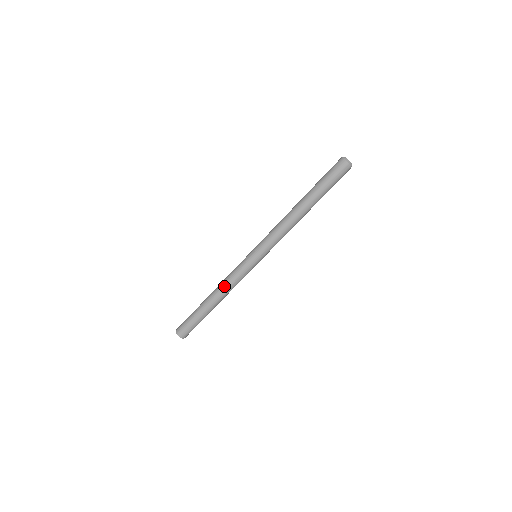
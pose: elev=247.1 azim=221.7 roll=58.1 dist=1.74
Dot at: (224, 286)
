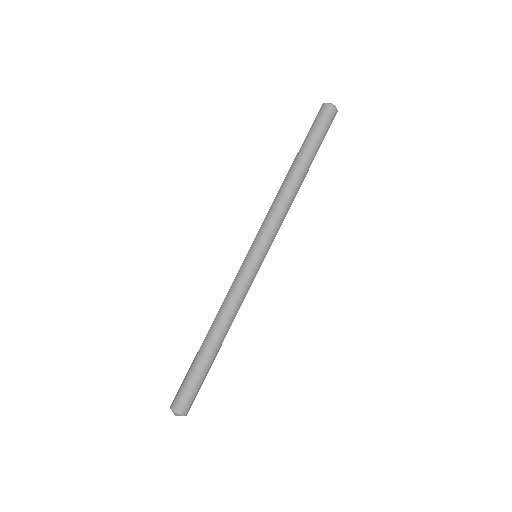
Dot at: (225, 310)
